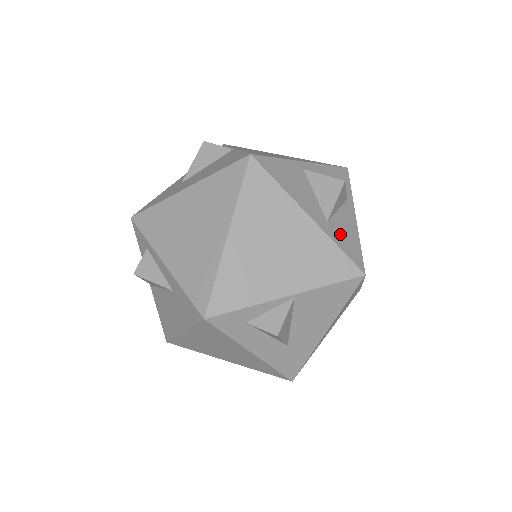
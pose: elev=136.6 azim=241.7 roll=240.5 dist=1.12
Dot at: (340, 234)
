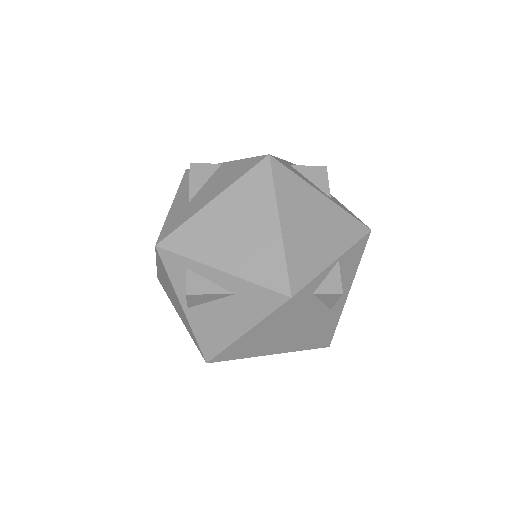
Dot at: (341, 206)
